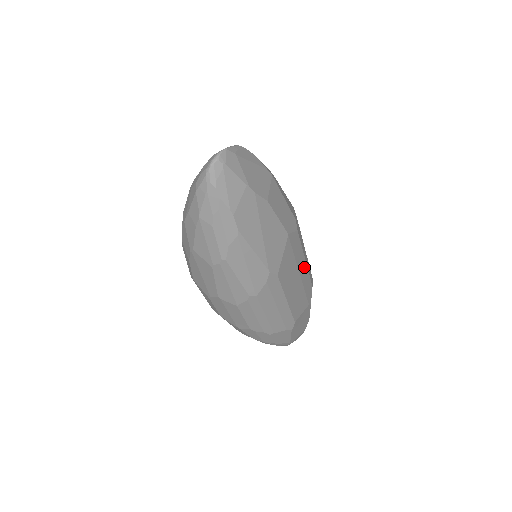
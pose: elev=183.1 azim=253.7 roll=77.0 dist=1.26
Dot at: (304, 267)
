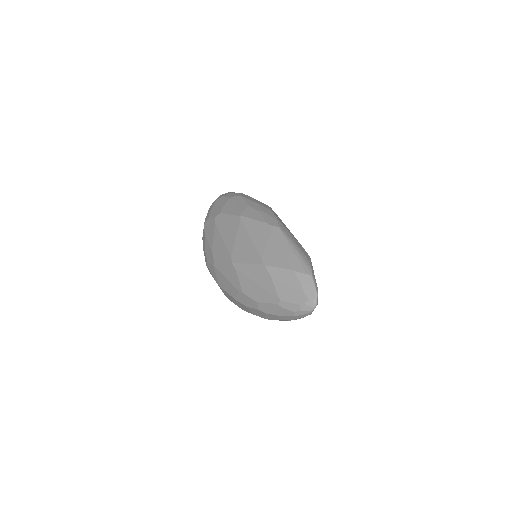
Dot at: occluded
